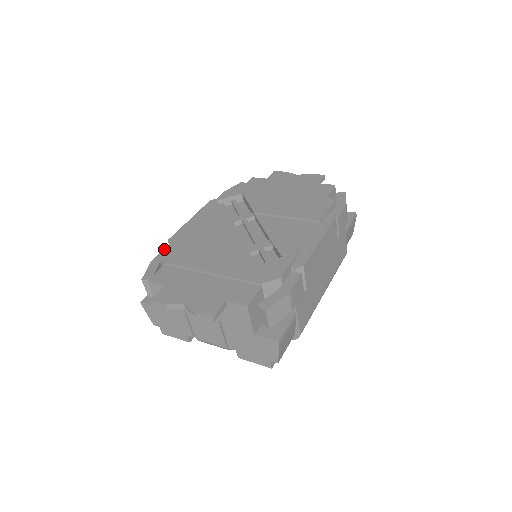
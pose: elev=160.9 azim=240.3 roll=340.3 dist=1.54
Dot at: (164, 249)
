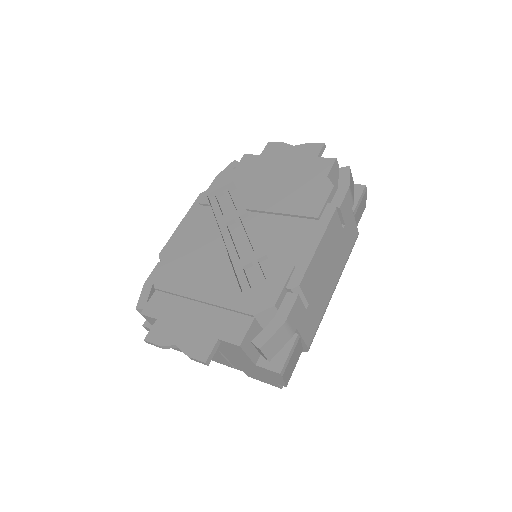
Dot at: occluded
